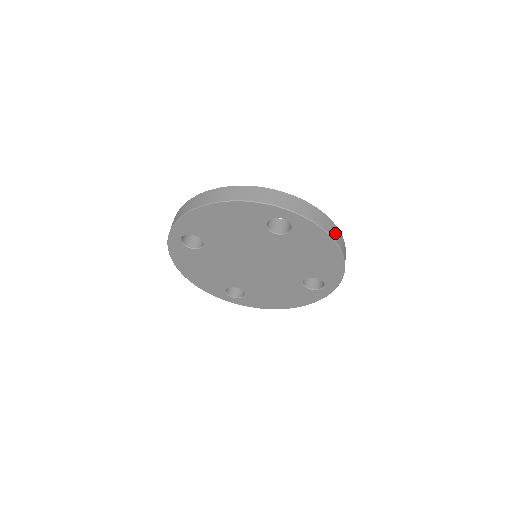
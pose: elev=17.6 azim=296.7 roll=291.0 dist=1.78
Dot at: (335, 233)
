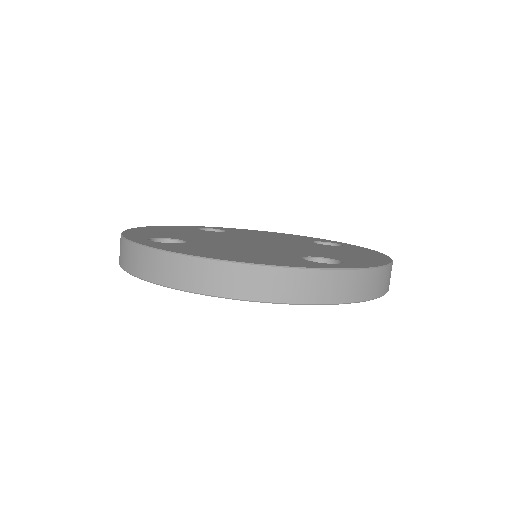
Dot at: occluded
